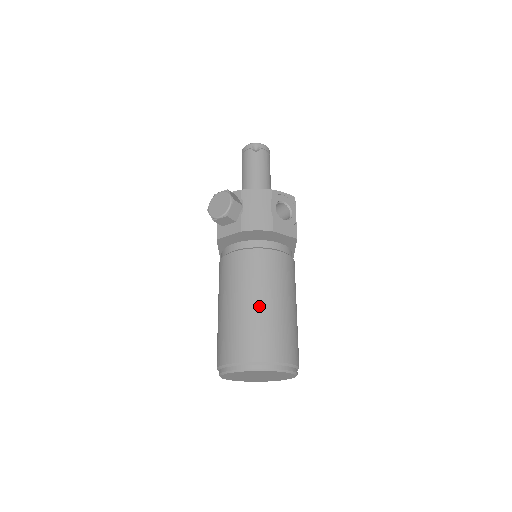
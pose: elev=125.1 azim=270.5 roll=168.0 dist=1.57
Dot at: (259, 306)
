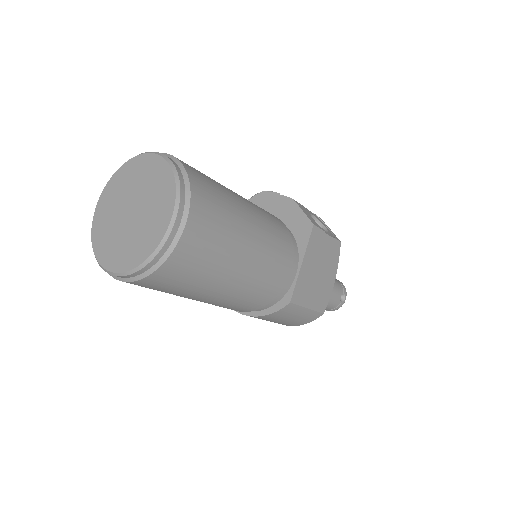
Dot at: occluded
